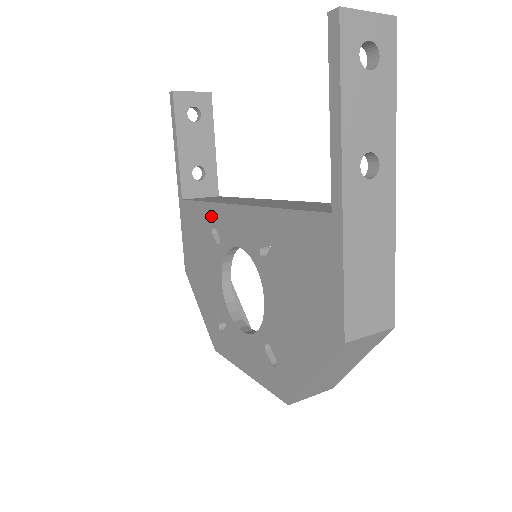
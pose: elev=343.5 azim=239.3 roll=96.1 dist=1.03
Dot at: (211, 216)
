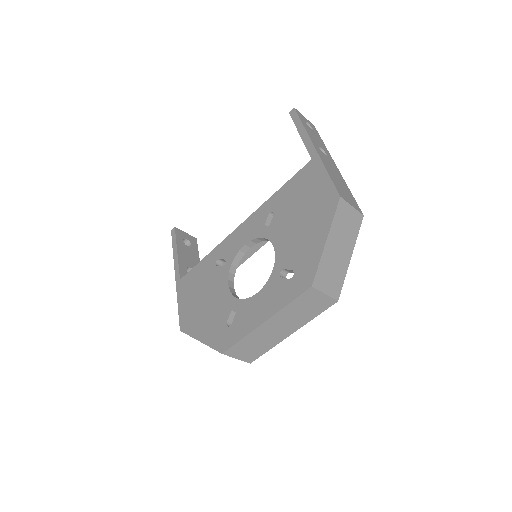
Dot at: (215, 256)
